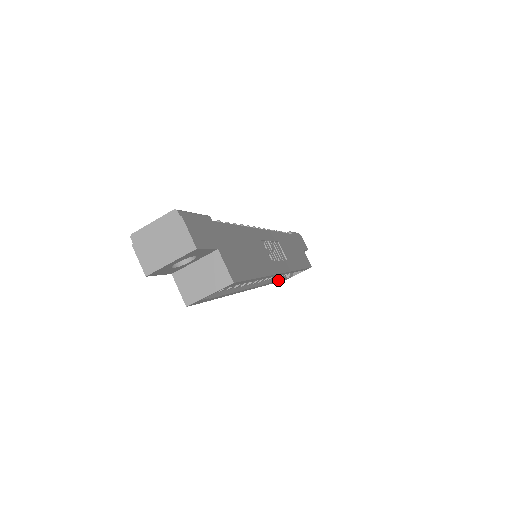
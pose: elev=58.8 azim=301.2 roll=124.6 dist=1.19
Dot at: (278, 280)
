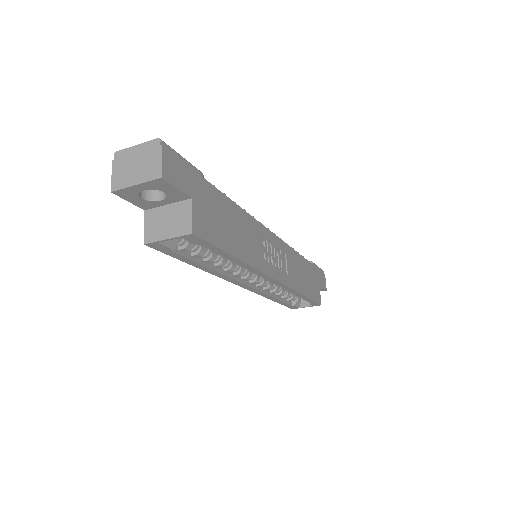
Dot at: (278, 299)
